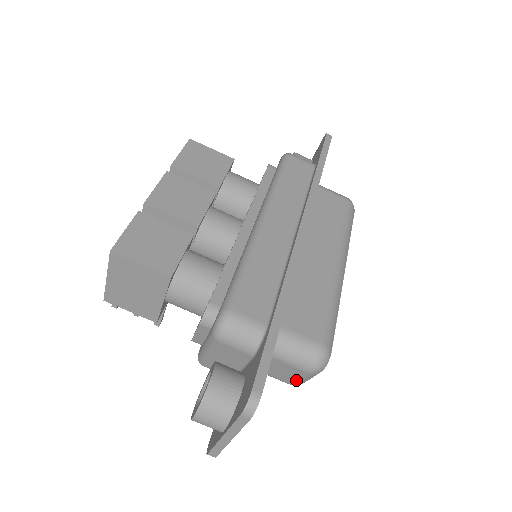
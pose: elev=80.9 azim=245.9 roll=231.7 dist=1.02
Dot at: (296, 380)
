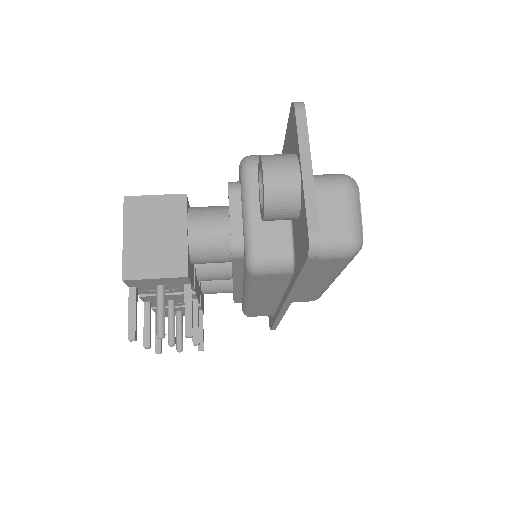
Dot at: (348, 219)
